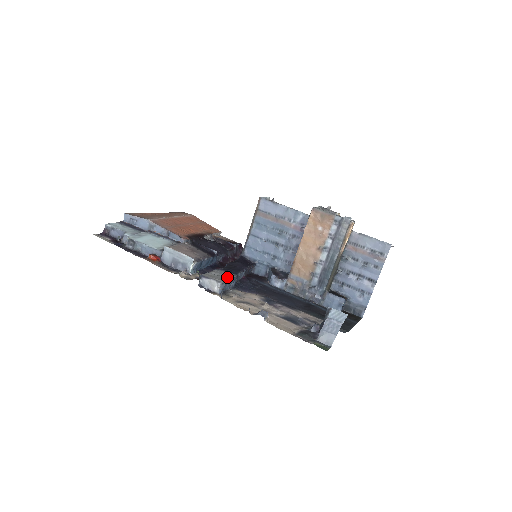
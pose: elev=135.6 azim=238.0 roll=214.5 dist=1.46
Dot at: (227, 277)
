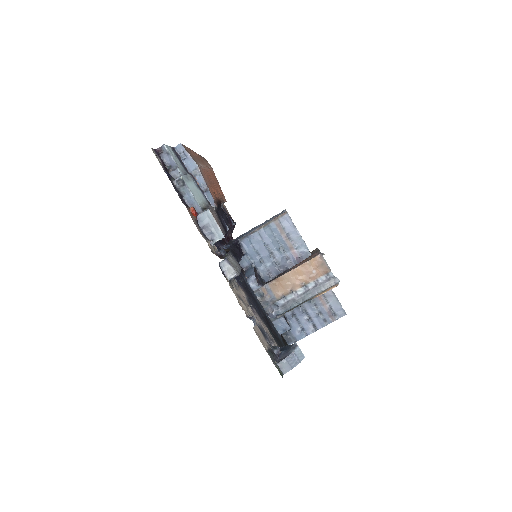
Dot at: (239, 269)
